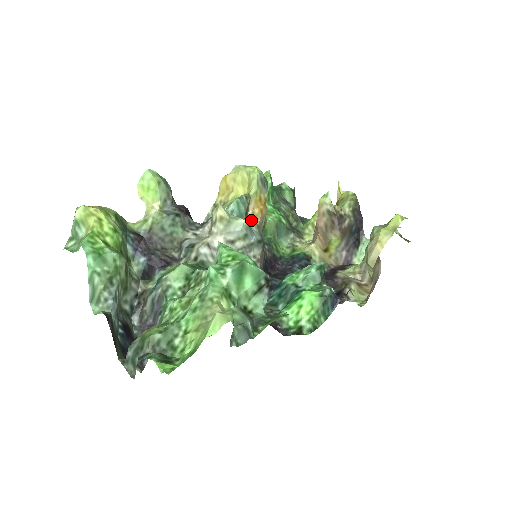
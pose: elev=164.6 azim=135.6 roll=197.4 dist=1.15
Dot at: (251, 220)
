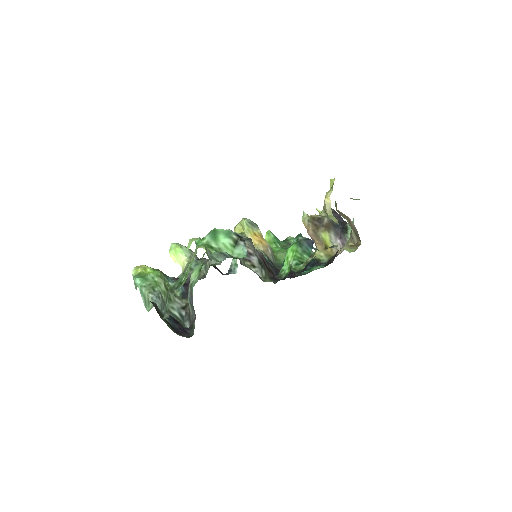
Dot at: occluded
